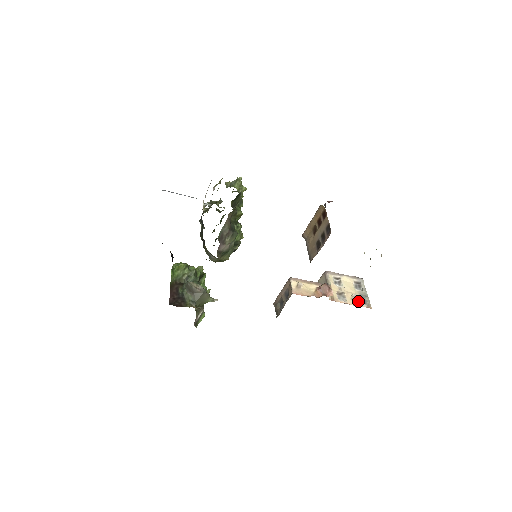
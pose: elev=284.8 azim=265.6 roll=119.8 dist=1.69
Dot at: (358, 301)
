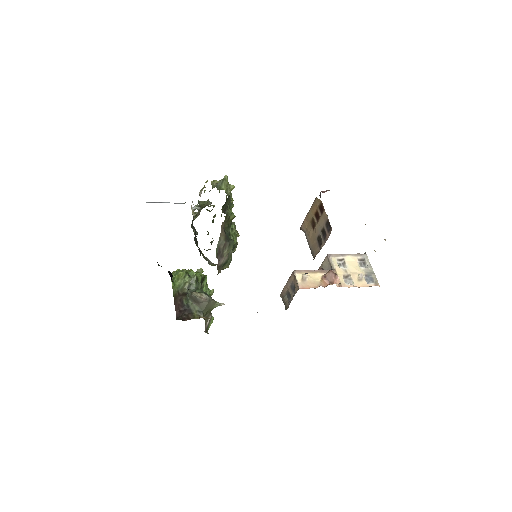
Dot at: (365, 281)
